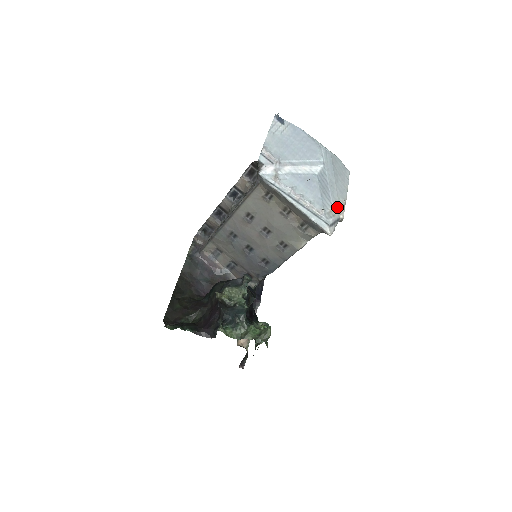
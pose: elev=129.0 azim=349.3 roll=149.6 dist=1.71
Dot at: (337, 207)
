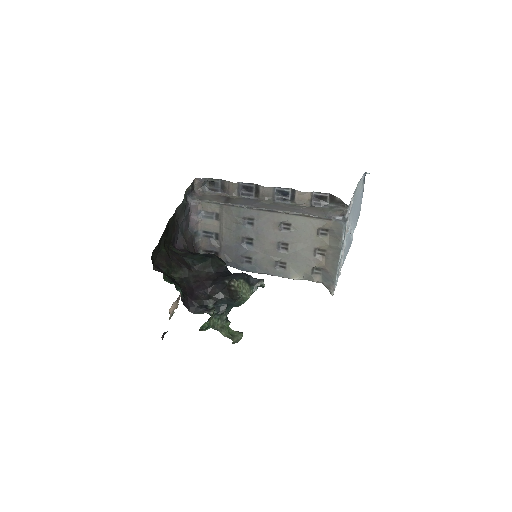
Dot at: occluded
